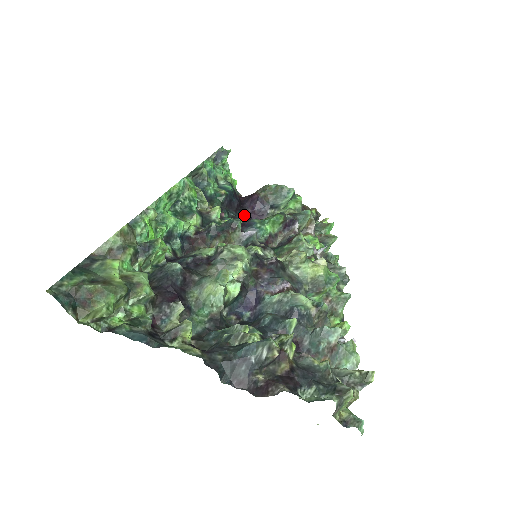
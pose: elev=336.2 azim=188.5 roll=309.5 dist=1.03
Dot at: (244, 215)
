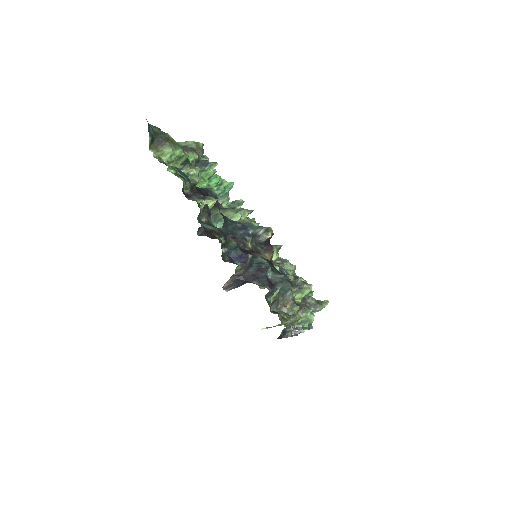
Dot at: occluded
